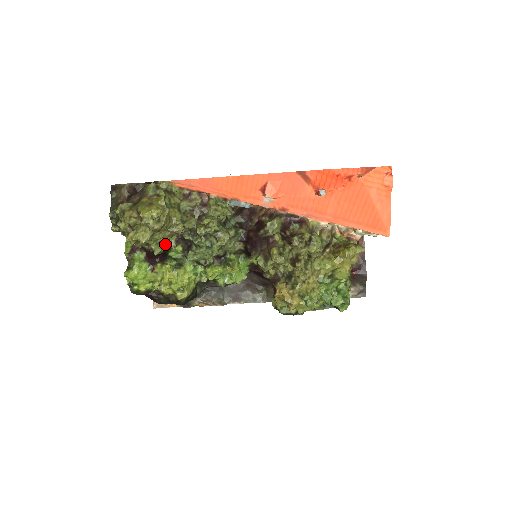
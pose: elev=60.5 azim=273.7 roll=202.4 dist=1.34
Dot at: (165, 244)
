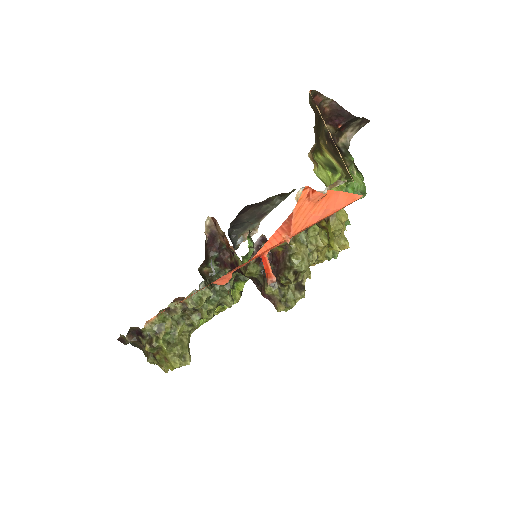
Dot at: occluded
